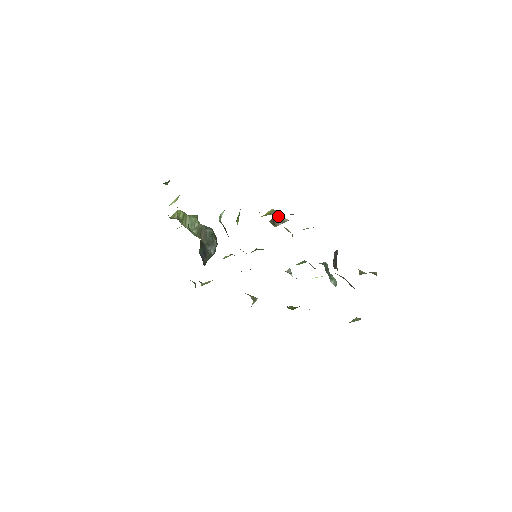
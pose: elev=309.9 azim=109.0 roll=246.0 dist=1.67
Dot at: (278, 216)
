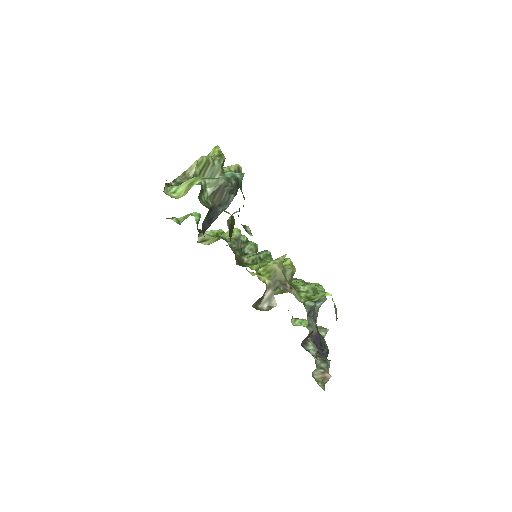
Dot at: (270, 292)
